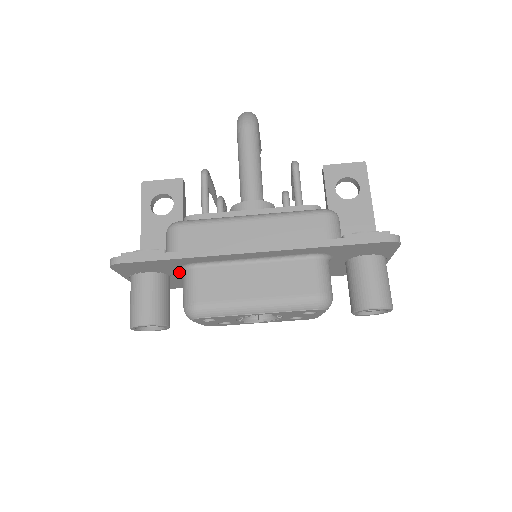
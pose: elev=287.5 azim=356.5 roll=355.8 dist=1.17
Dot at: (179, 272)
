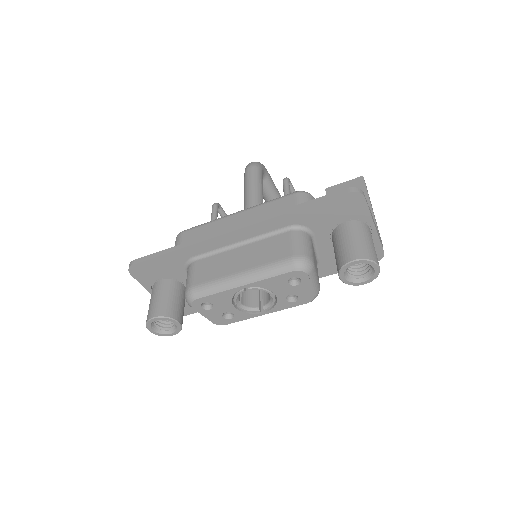
Dot at: occluded
